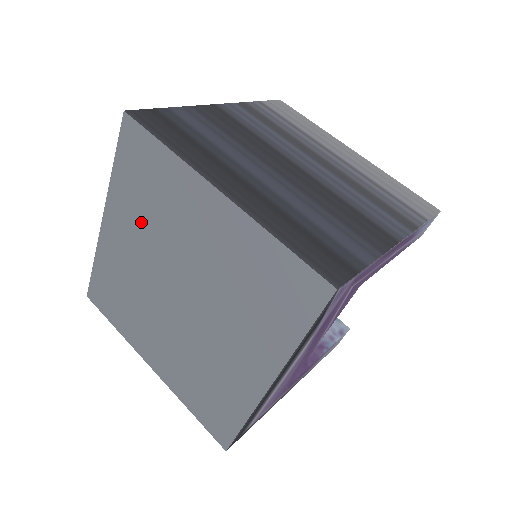
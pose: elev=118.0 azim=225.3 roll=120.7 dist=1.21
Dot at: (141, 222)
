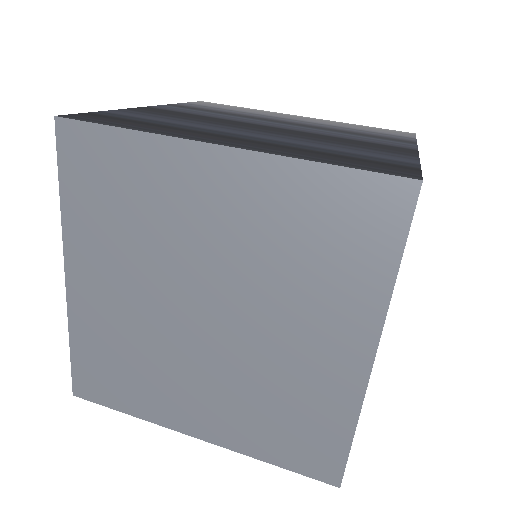
Dot at: (263, 236)
